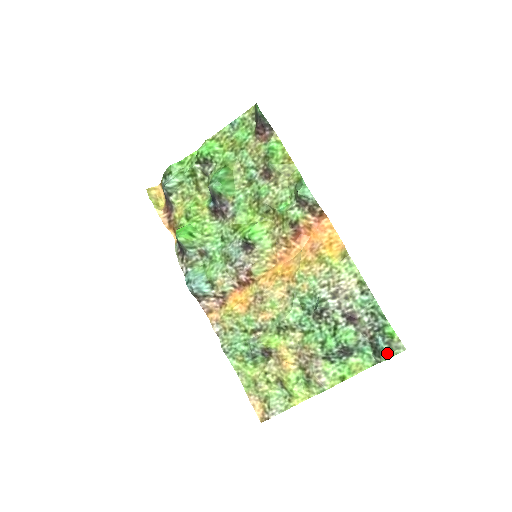
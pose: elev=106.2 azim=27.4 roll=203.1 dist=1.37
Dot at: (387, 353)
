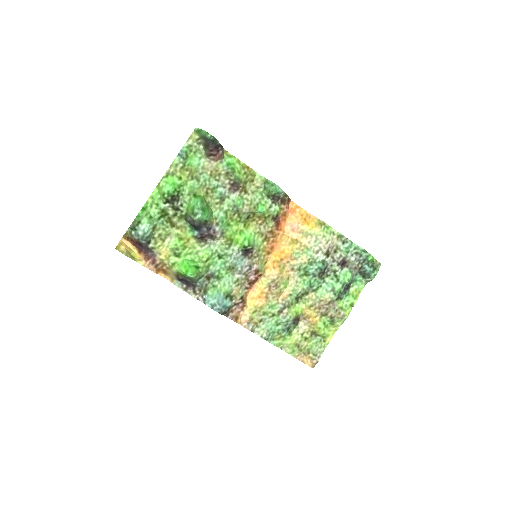
Dot at: (374, 273)
